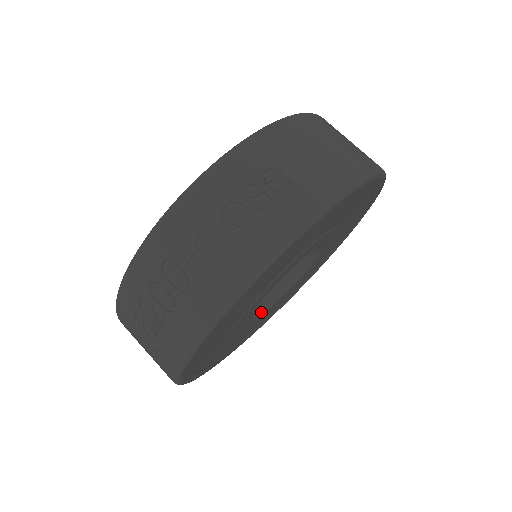
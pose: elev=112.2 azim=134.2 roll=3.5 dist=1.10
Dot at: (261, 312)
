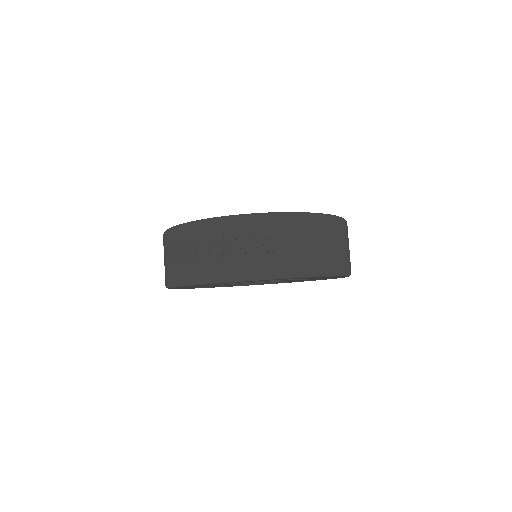
Dot at: (239, 284)
